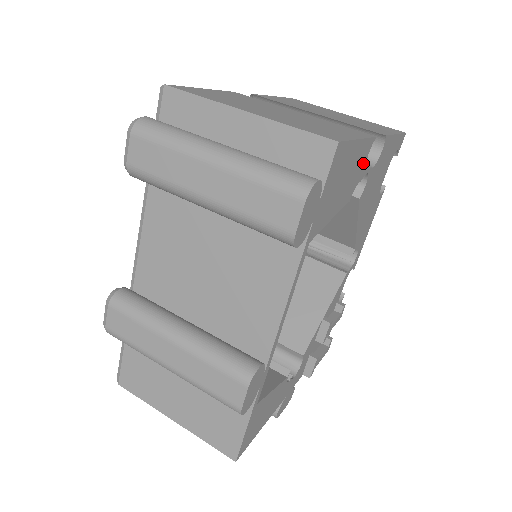
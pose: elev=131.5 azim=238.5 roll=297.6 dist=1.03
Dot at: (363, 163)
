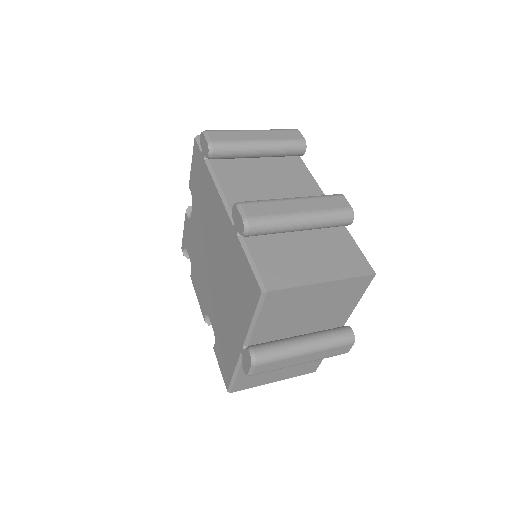
Dot at: occluded
